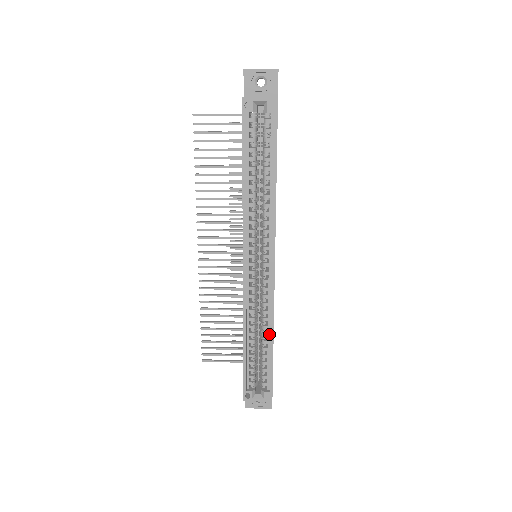
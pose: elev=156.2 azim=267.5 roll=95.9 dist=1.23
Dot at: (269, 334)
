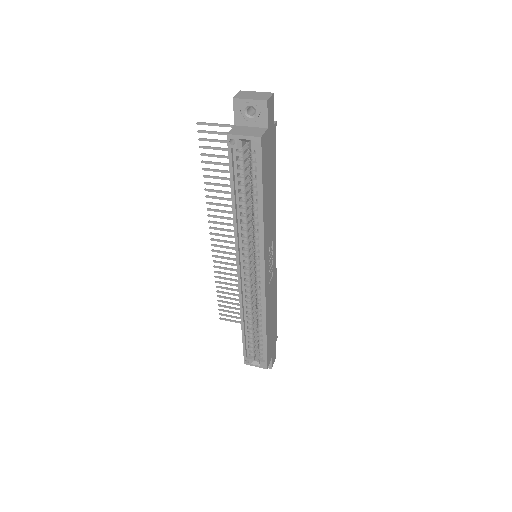
Dot at: (263, 323)
